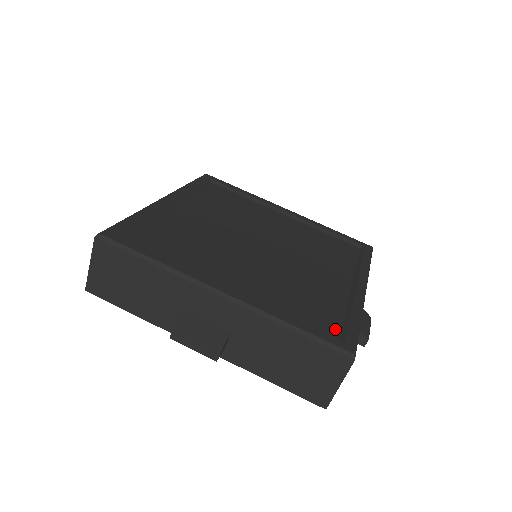
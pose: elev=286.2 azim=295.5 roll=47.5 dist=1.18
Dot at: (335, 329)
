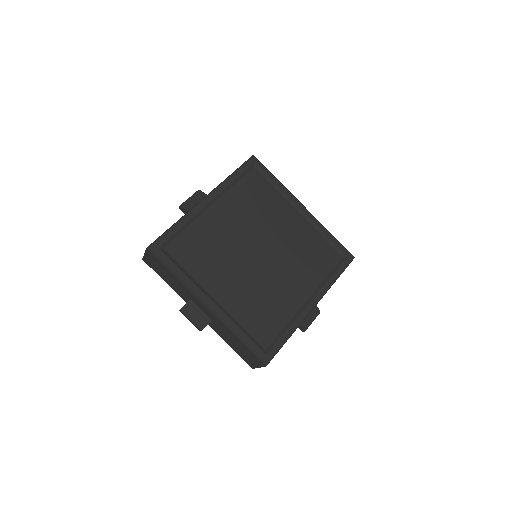
Dot at: (268, 341)
